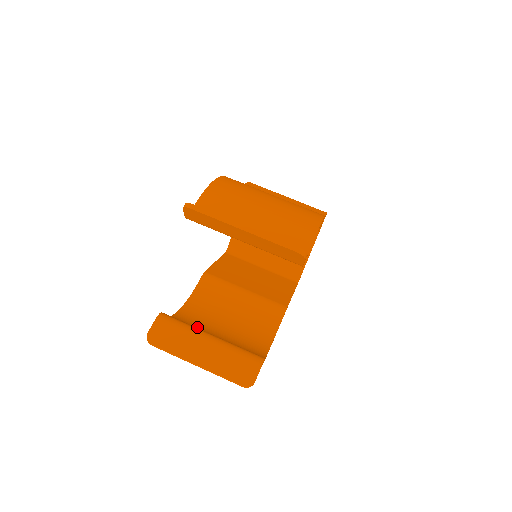
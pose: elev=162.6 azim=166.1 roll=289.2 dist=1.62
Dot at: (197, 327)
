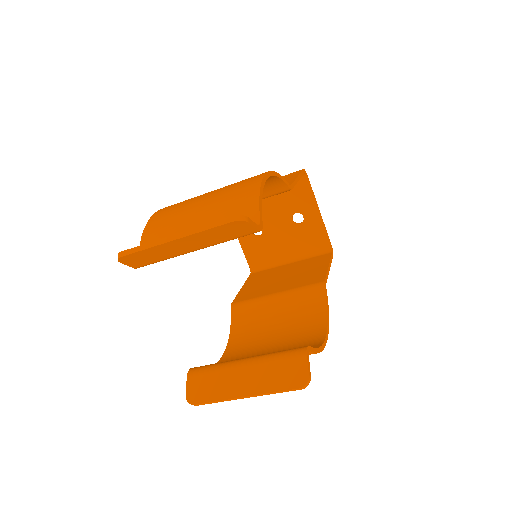
Dot at: occluded
